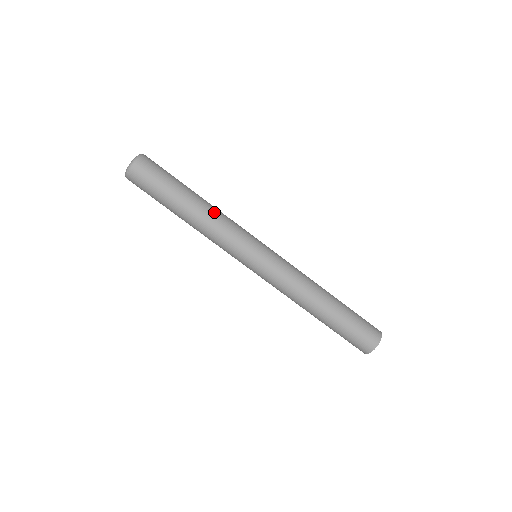
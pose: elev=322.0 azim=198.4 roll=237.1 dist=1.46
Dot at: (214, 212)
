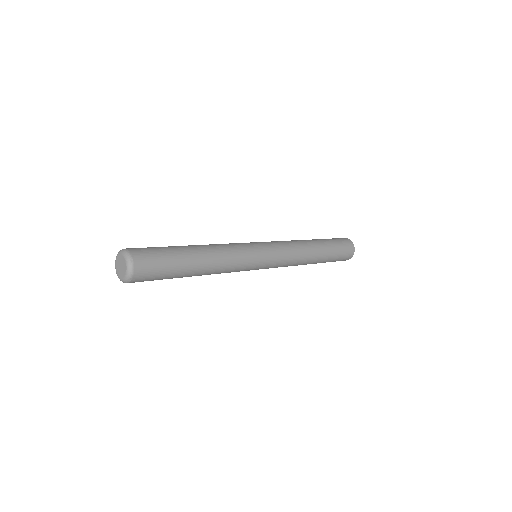
Dot at: occluded
